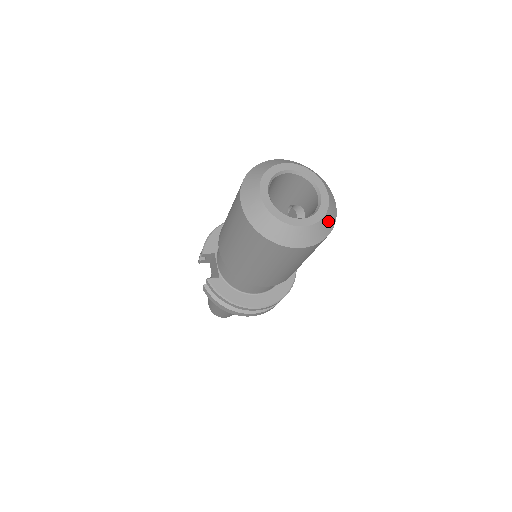
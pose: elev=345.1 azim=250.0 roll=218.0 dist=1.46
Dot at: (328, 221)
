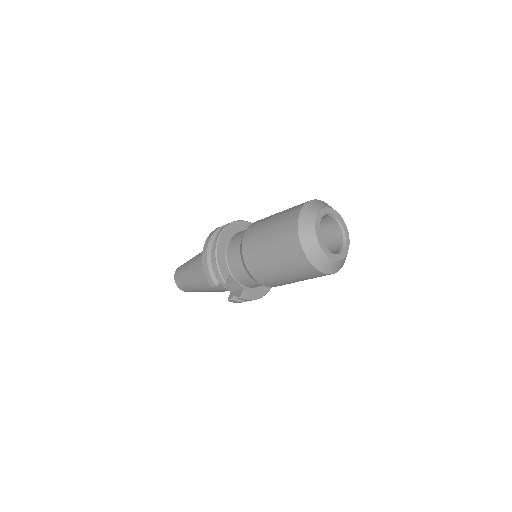
Dot at: occluded
